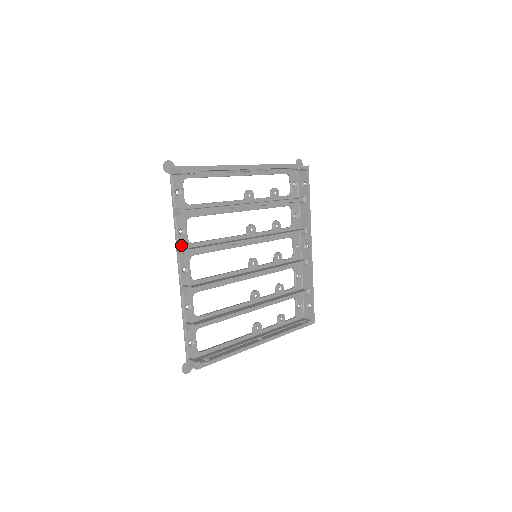
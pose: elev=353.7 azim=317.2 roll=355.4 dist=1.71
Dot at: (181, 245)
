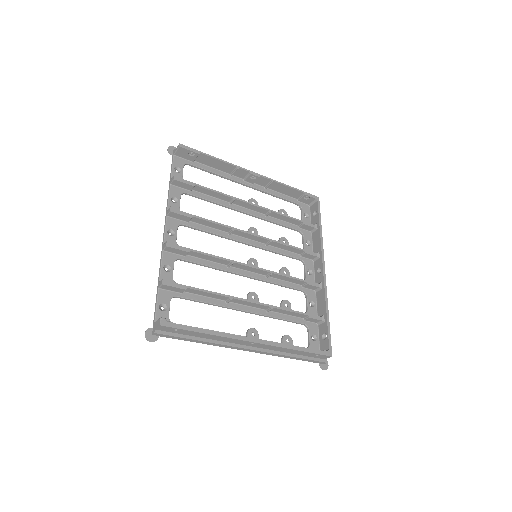
Dot at: occluded
